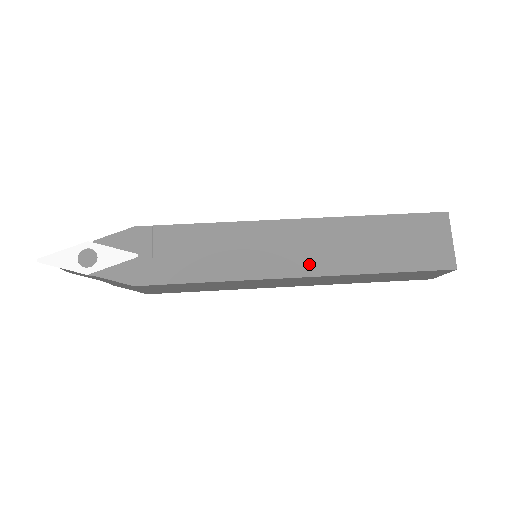
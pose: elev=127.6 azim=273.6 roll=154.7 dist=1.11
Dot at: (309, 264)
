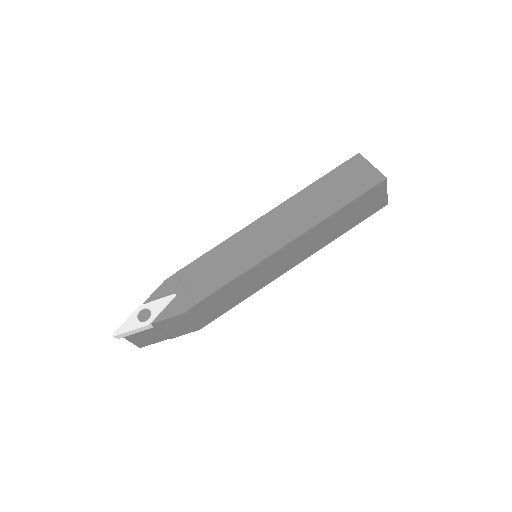
Dot at: (289, 233)
